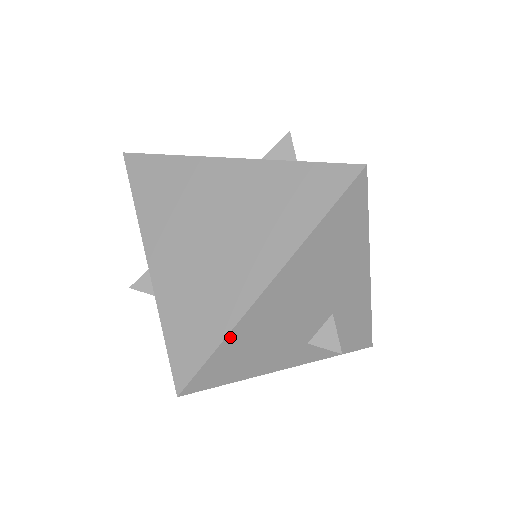
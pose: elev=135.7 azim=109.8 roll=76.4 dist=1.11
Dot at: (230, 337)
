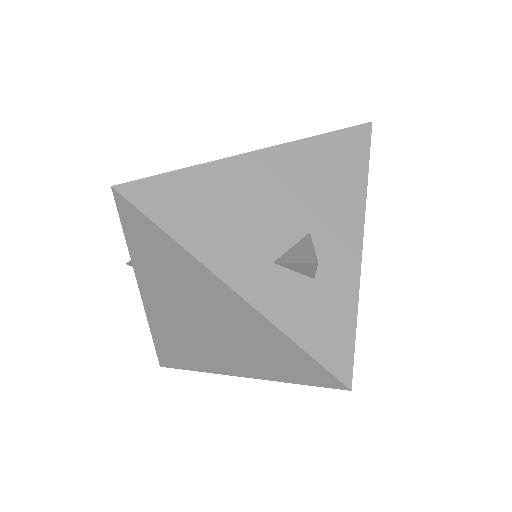
Dot at: occluded
